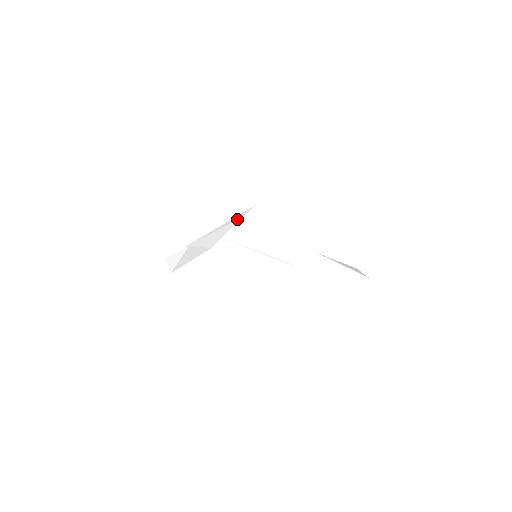
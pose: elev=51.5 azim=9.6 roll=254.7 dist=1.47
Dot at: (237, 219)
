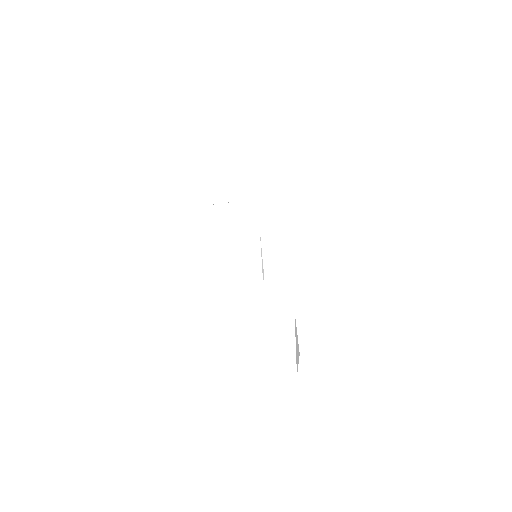
Dot at: (291, 254)
